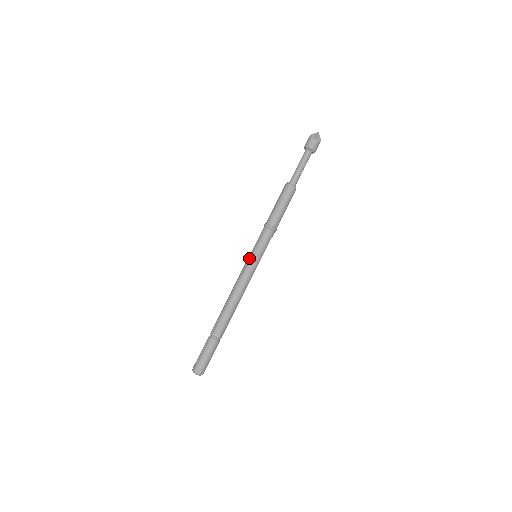
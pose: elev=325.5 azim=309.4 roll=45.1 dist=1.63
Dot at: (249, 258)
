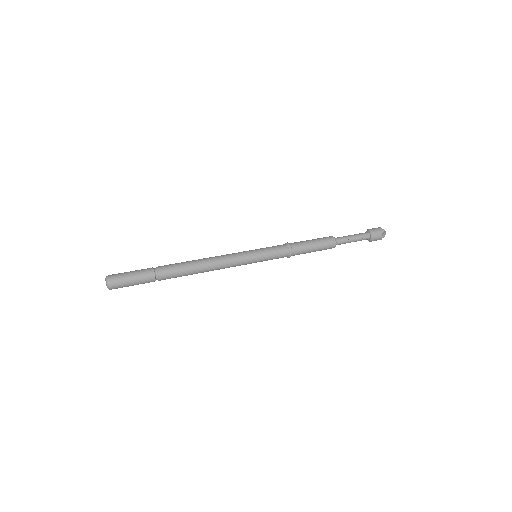
Dot at: (249, 250)
